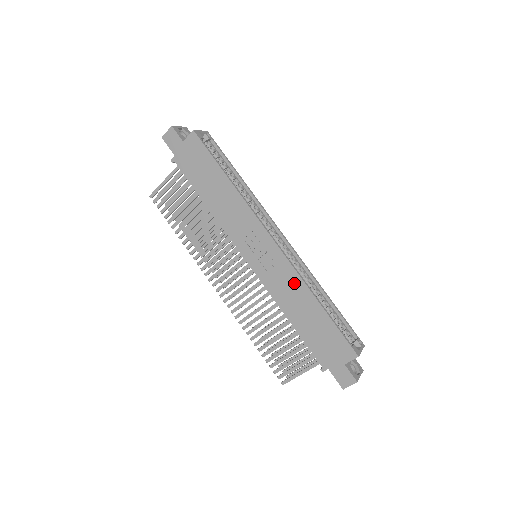
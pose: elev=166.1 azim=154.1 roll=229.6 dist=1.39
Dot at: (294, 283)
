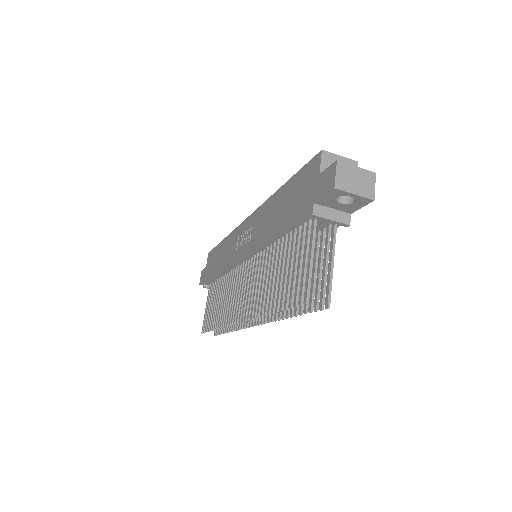
Dot at: (265, 211)
